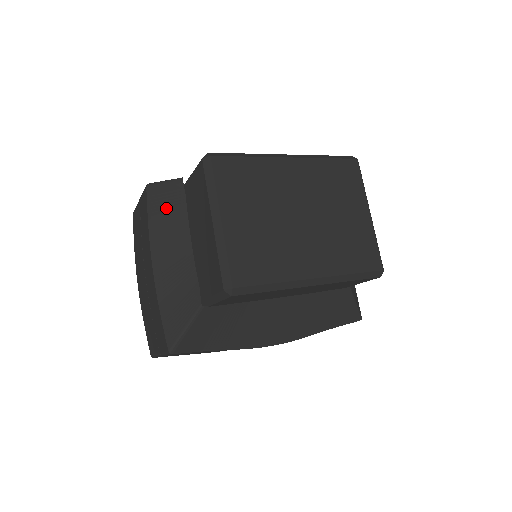
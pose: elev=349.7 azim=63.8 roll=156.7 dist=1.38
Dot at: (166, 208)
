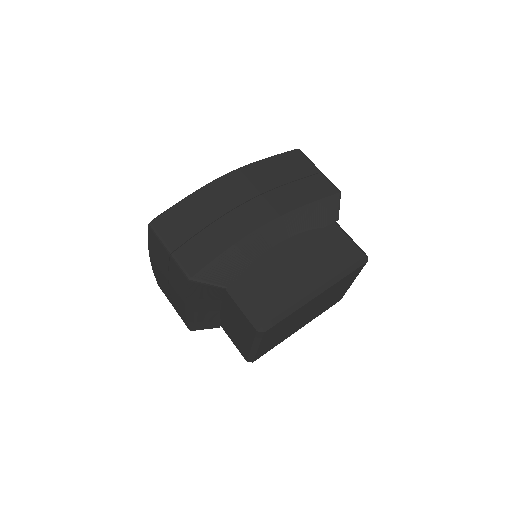
Dot at: (205, 293)
